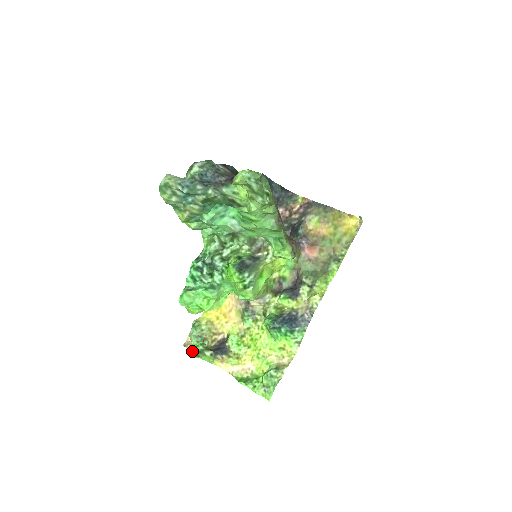
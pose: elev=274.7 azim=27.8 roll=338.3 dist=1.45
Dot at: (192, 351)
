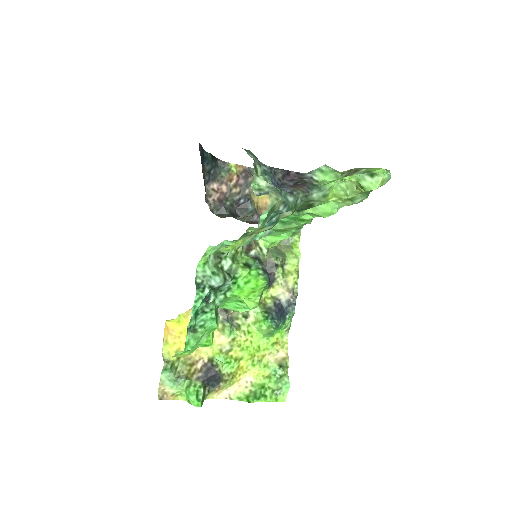
Dot at: (198, 401)
